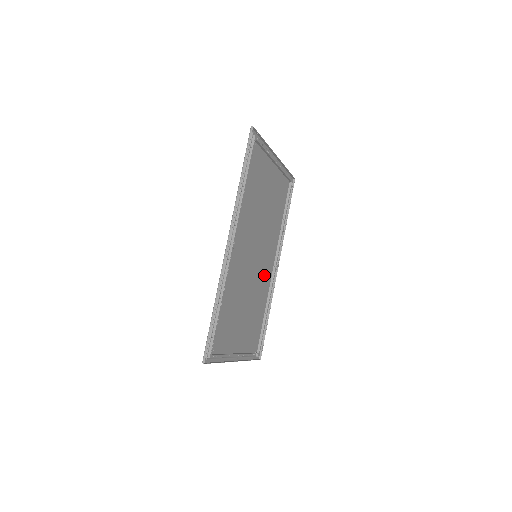
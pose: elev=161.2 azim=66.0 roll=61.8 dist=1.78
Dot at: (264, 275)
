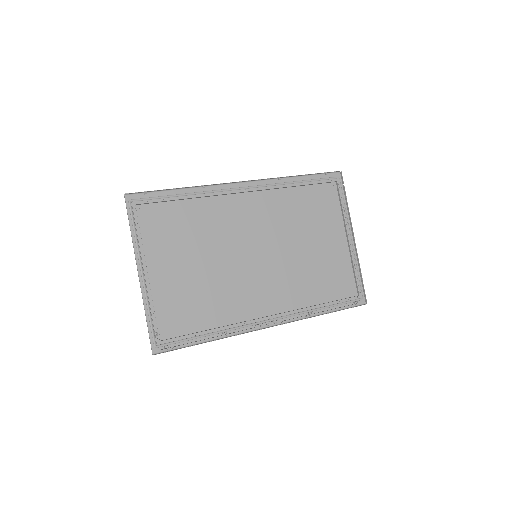
Dot at: (248, 296)
